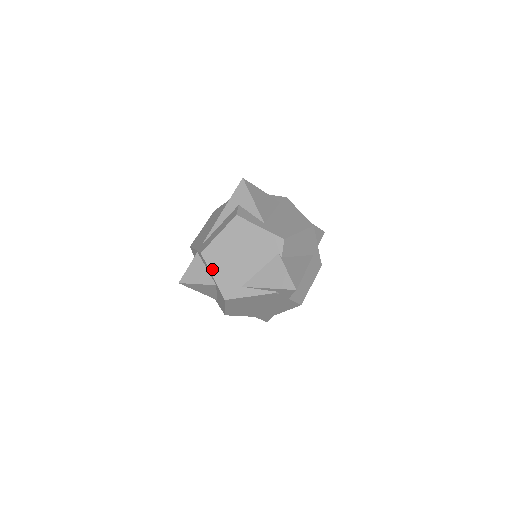
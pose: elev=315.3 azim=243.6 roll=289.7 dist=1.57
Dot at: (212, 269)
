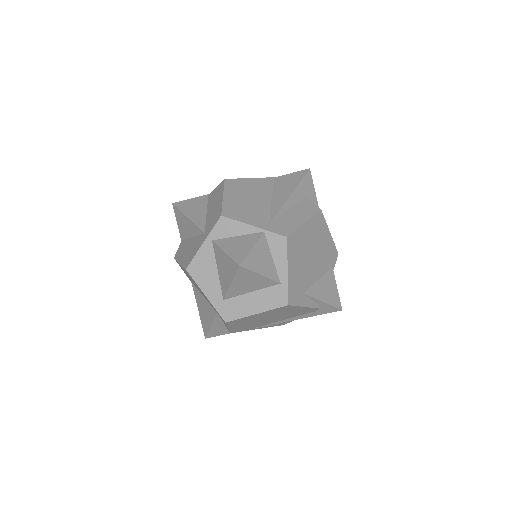
Dot at: (290, 262)
